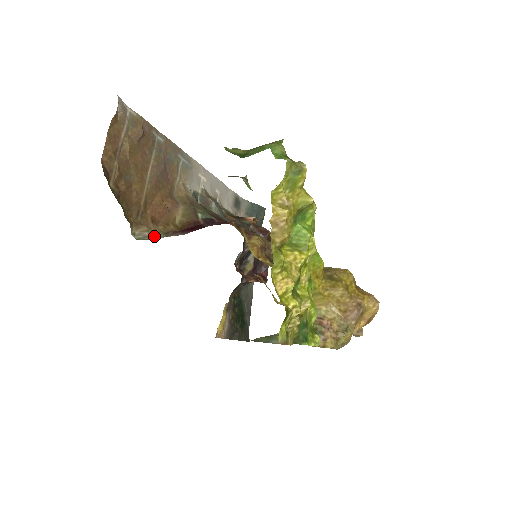
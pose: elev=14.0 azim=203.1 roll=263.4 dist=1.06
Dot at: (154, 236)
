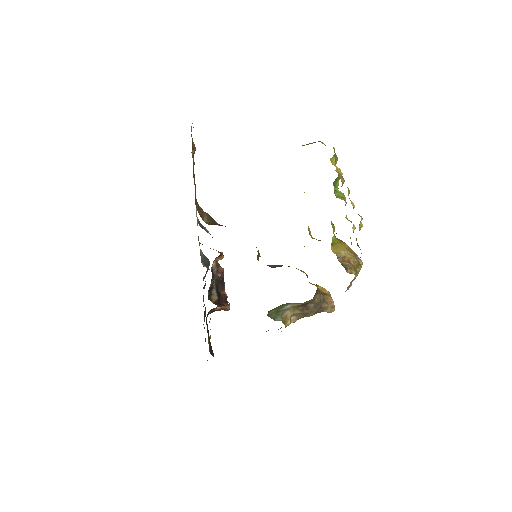
Dot at: occluded
